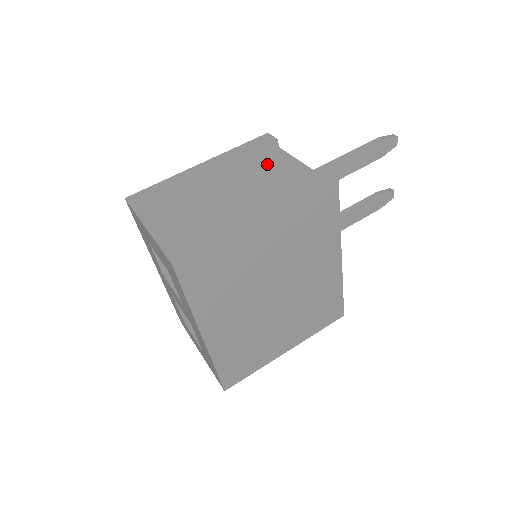
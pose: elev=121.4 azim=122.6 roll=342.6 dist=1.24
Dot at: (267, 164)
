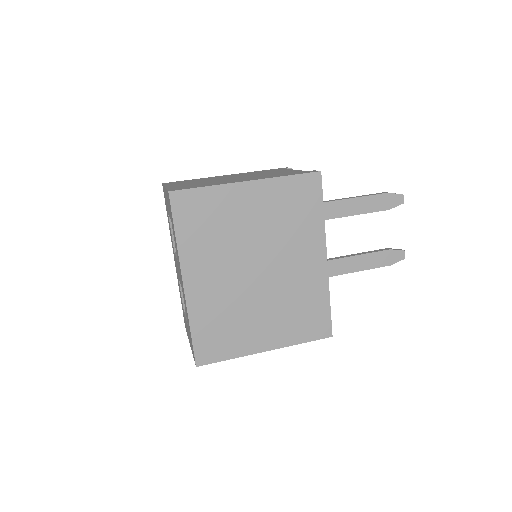
Dot at: (274, 172)
